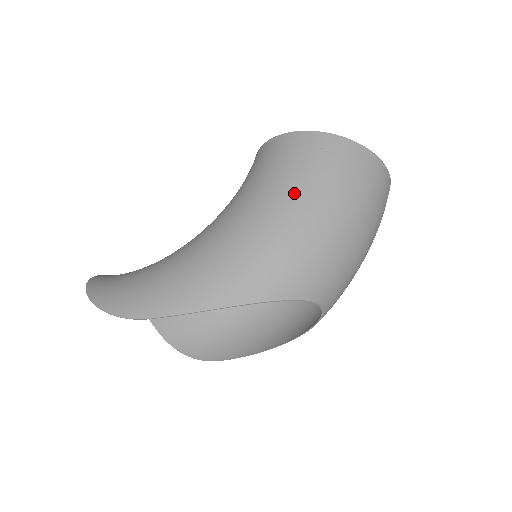
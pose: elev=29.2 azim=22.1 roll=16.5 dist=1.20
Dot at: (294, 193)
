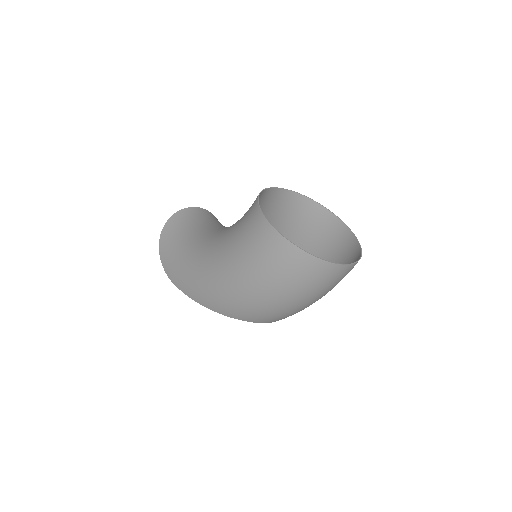
Dot at: (245, 269)
